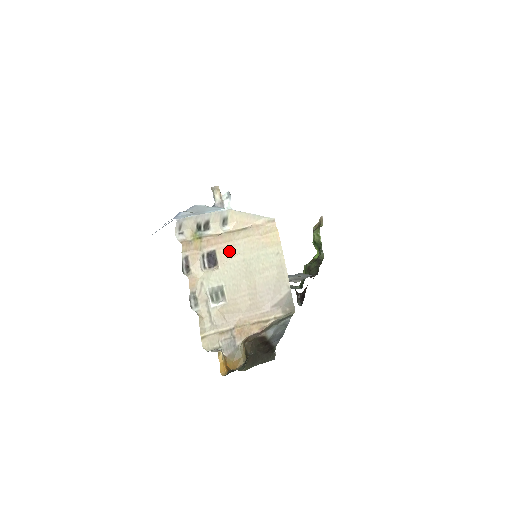
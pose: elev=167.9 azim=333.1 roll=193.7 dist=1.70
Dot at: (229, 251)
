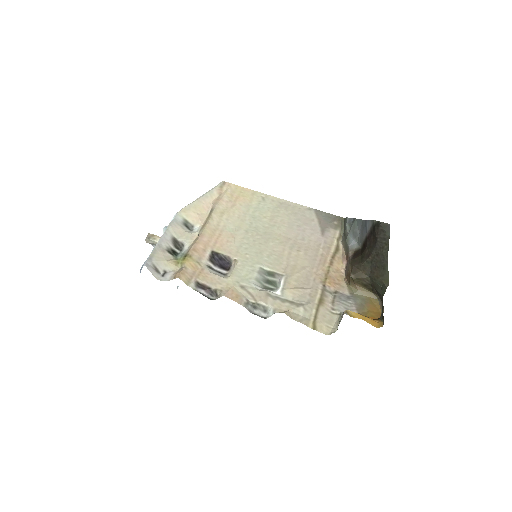
Dot at: (224, 239)
